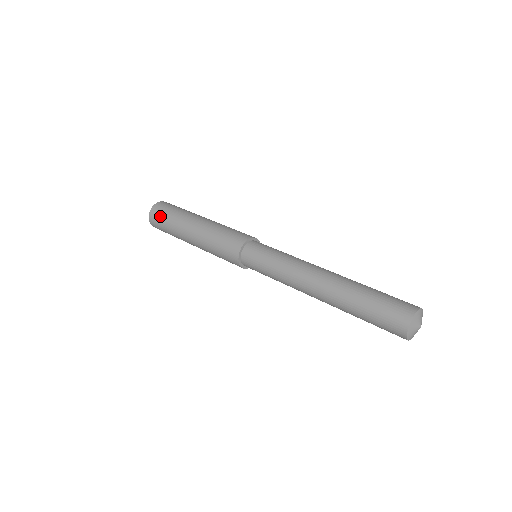
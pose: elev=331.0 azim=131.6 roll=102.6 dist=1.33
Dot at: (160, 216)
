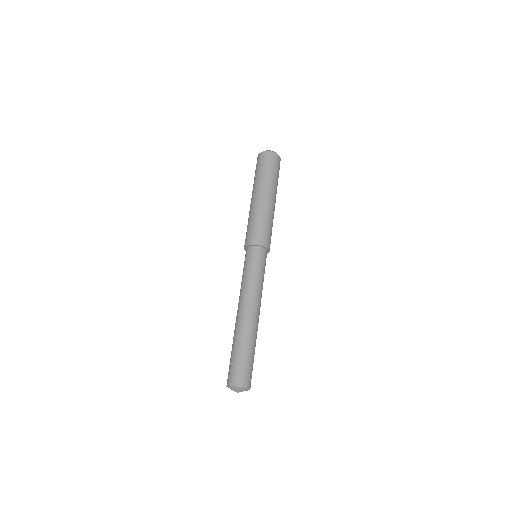
Dot at: (266, 162)
